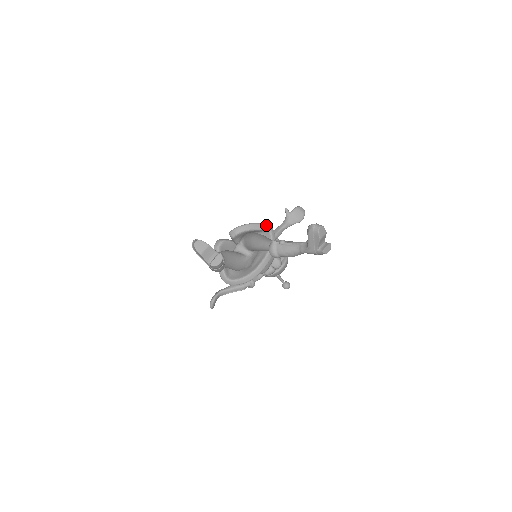
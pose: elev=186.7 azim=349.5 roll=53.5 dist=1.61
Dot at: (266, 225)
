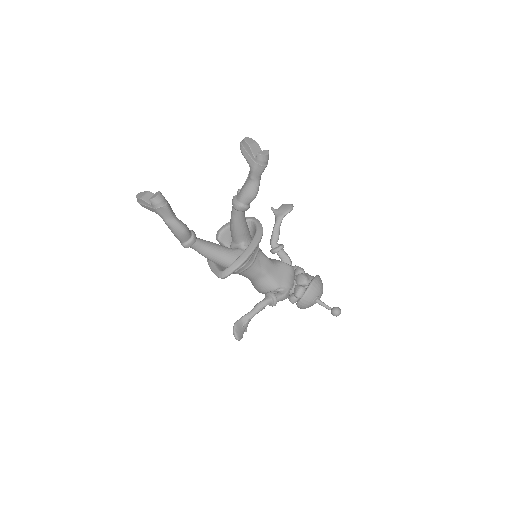
Dot at: (248, 217)
